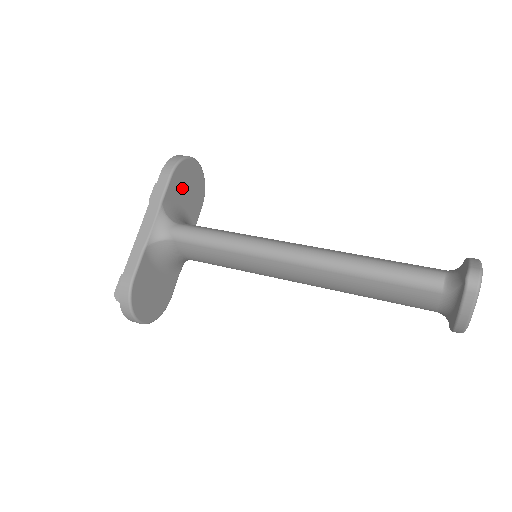
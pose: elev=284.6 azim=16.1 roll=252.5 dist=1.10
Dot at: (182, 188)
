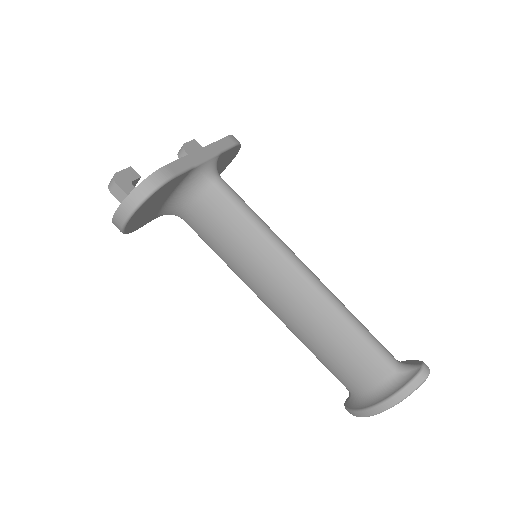
Dot at: (222, 162)
